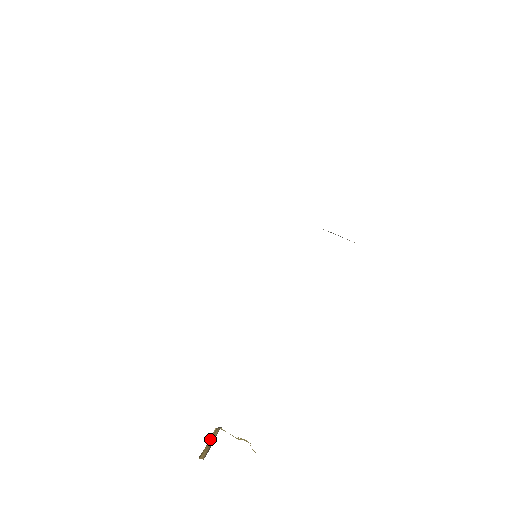
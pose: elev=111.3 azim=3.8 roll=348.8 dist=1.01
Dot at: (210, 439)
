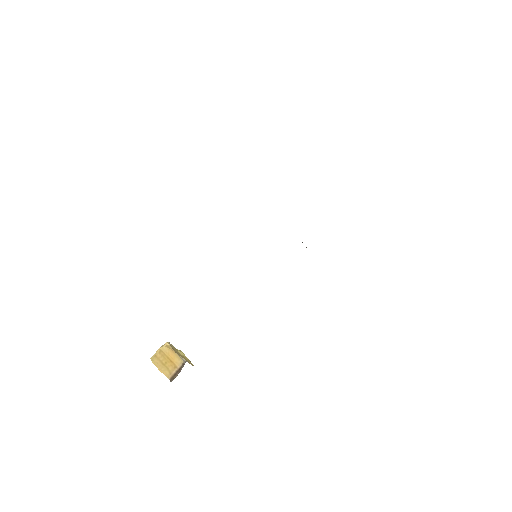
Dot at: (161, 349)
